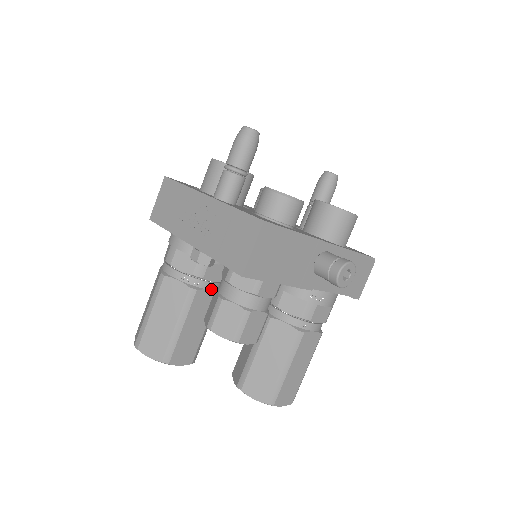
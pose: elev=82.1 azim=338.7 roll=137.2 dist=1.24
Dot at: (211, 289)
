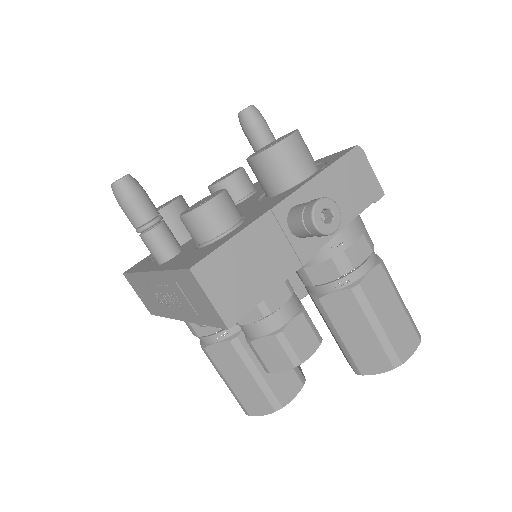
Dot at: occluded
